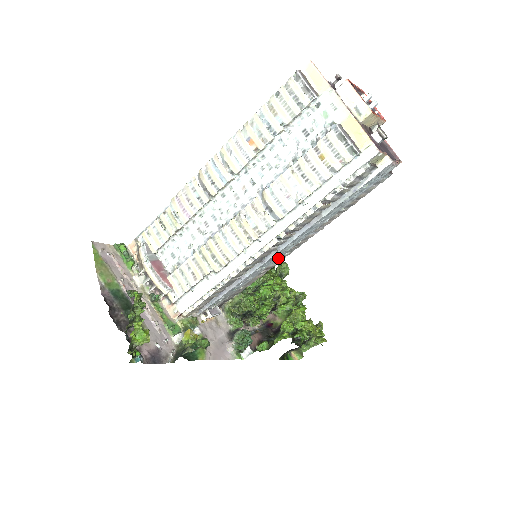
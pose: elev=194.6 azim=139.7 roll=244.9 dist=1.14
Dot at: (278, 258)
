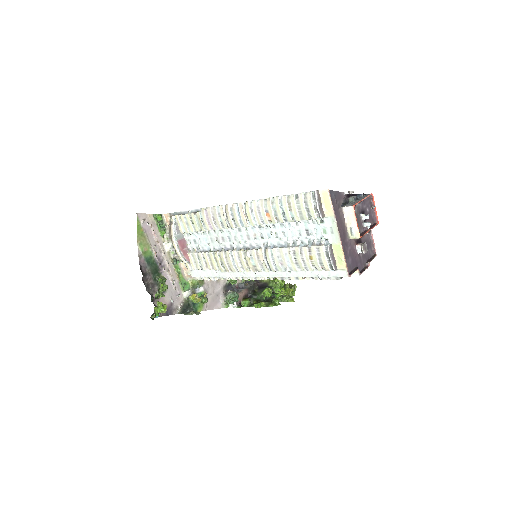
Dot at: occluded
